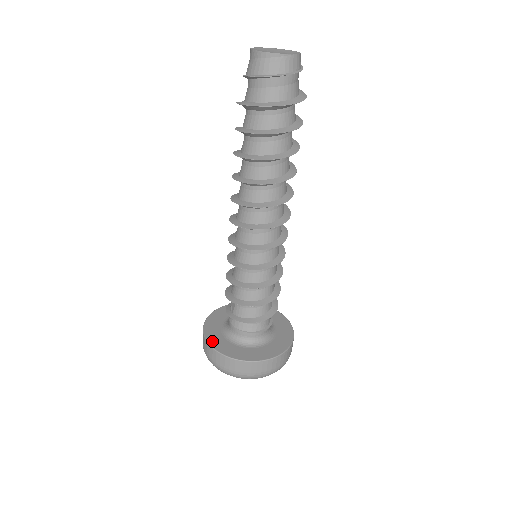
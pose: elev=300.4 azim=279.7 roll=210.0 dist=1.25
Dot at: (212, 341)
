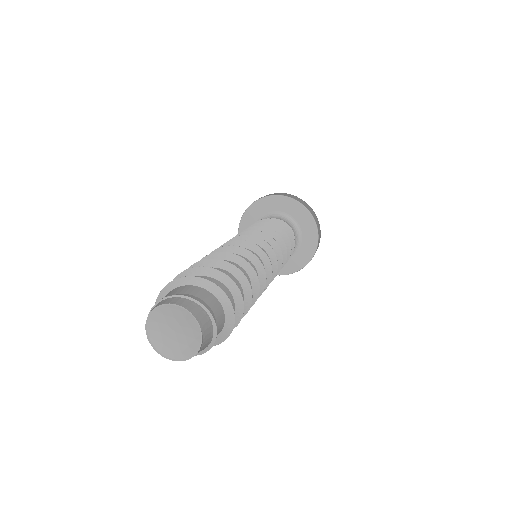
Dot at: occluded
